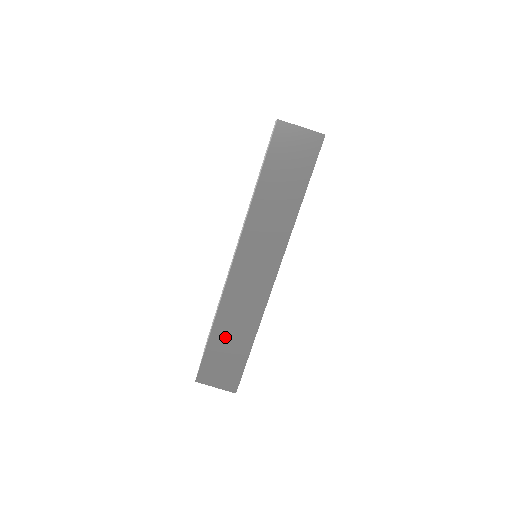
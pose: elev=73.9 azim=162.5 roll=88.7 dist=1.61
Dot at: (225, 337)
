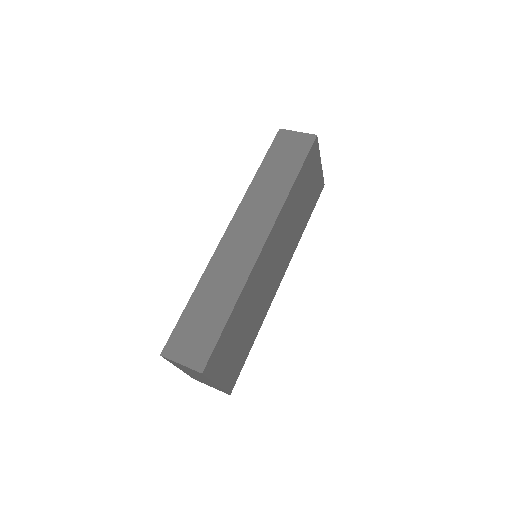
Dot at: (204, 303)
